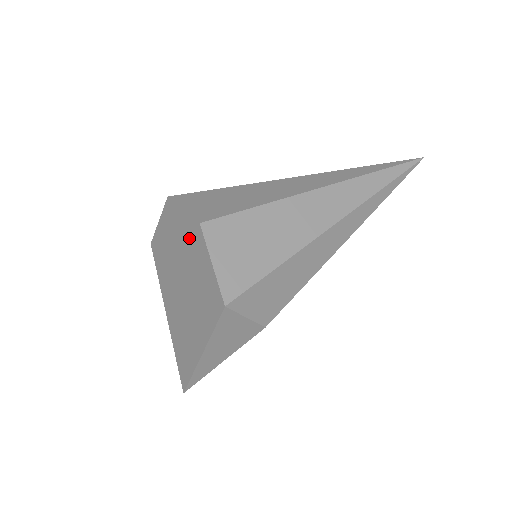
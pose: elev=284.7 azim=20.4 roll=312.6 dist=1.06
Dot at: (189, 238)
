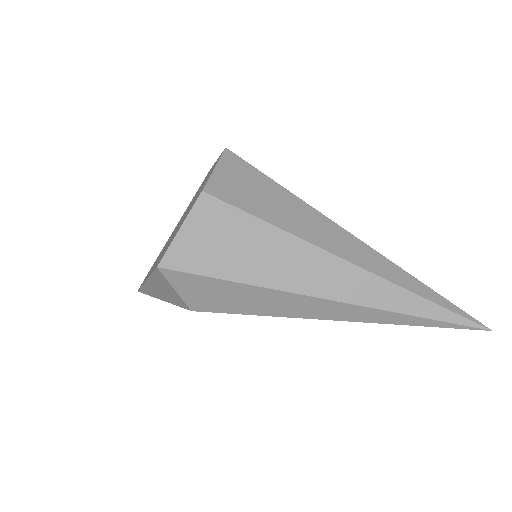
Dot at: occluded
